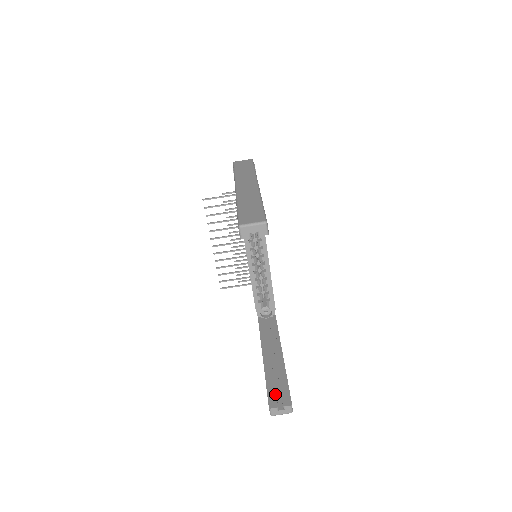
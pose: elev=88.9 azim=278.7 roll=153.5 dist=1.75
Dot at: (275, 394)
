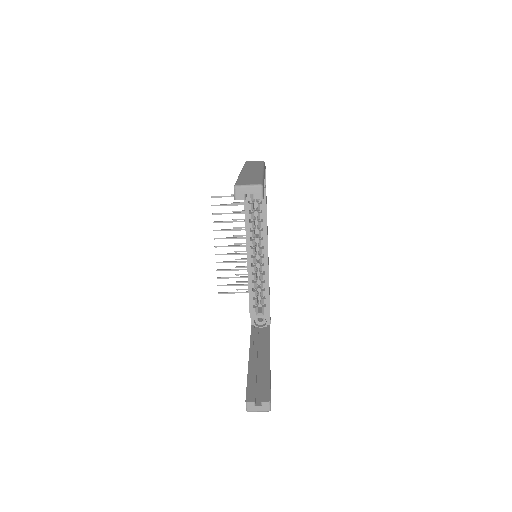
Dot at: (255, 390)
